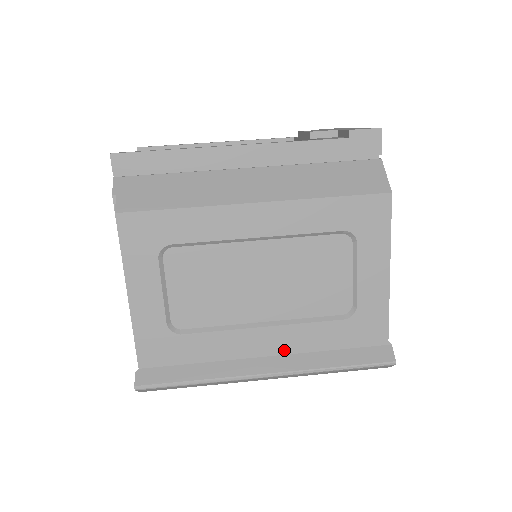
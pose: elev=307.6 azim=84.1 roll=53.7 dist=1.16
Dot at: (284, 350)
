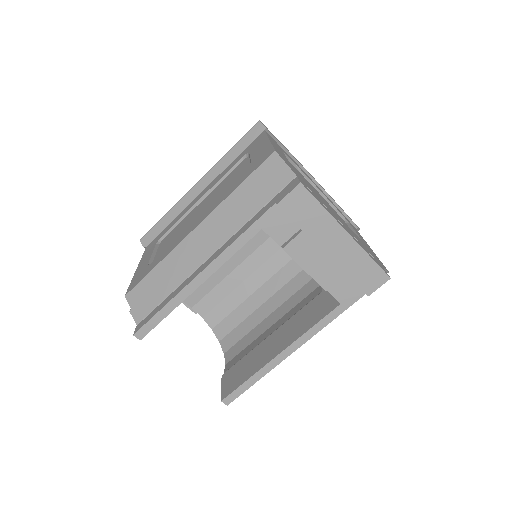
Dot at: occluded
